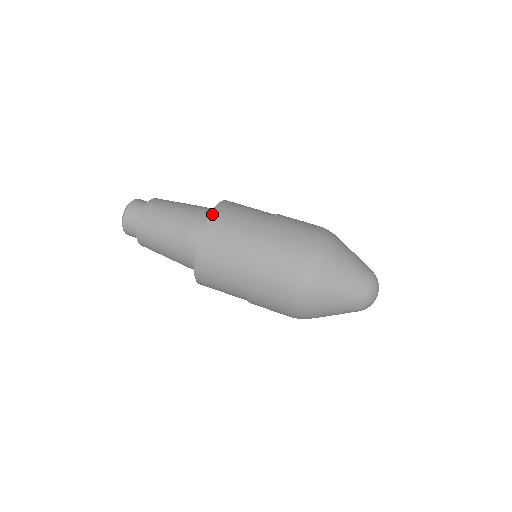
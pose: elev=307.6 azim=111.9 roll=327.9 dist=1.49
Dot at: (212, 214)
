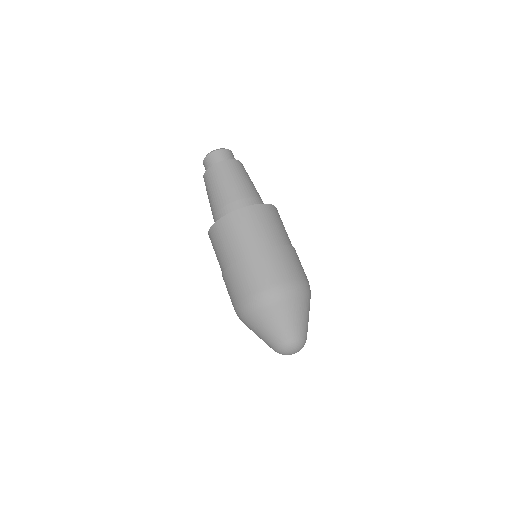
Dot at: (257, 205)
